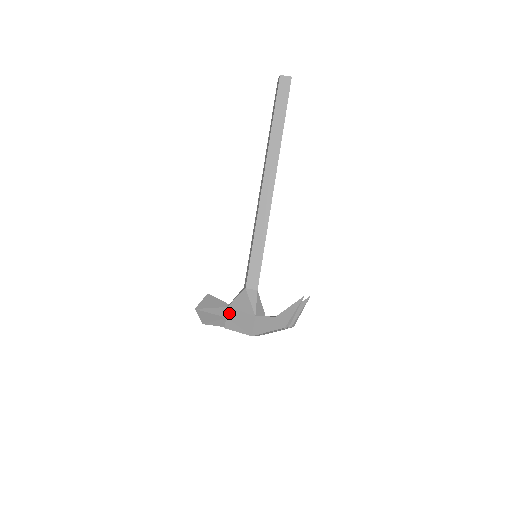
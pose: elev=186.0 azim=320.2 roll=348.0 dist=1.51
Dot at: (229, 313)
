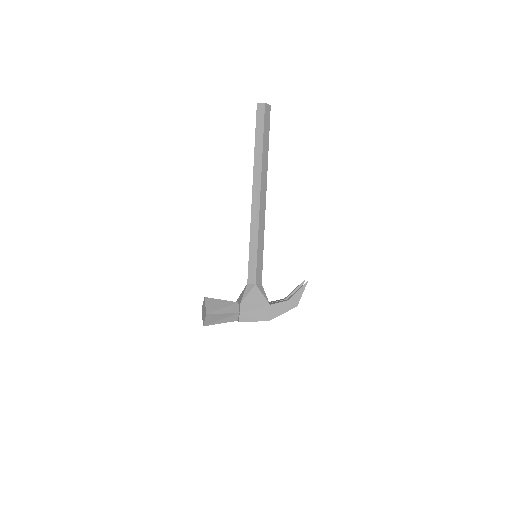
Dot at: (242, 308)
